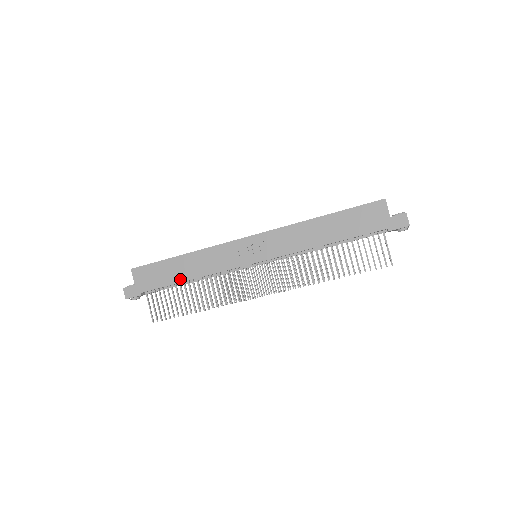
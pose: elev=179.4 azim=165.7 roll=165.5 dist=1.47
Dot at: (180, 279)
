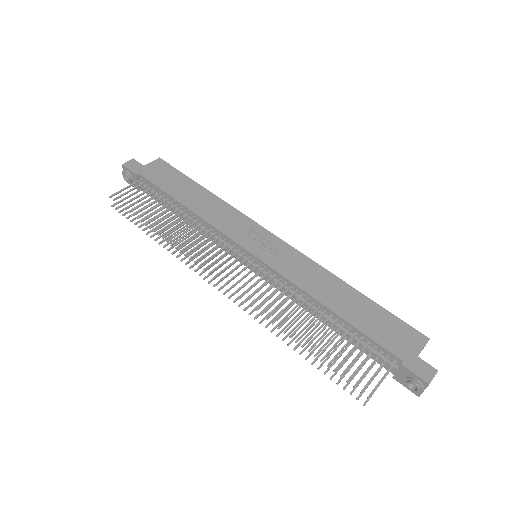
Dot at: (179, 198)
